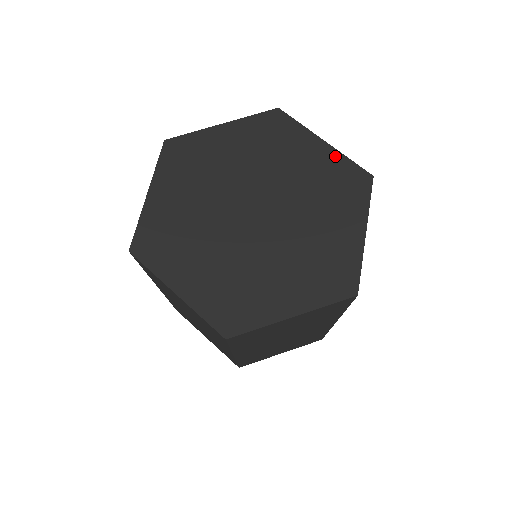
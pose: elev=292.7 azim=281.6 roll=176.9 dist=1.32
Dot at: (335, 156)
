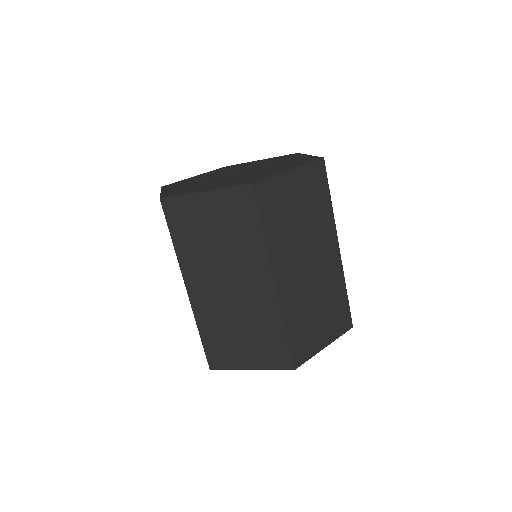
Dot at: (271, 158)
